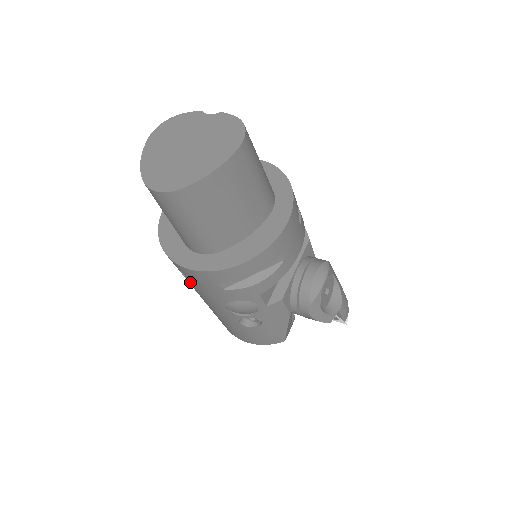
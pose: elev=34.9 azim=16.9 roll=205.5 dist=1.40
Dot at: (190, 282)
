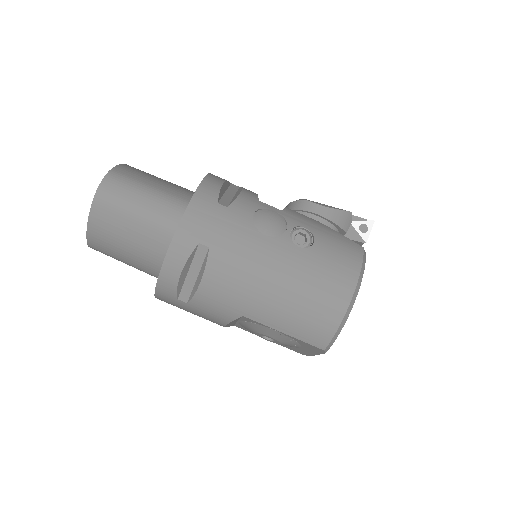
Dot at: (215, 250)
